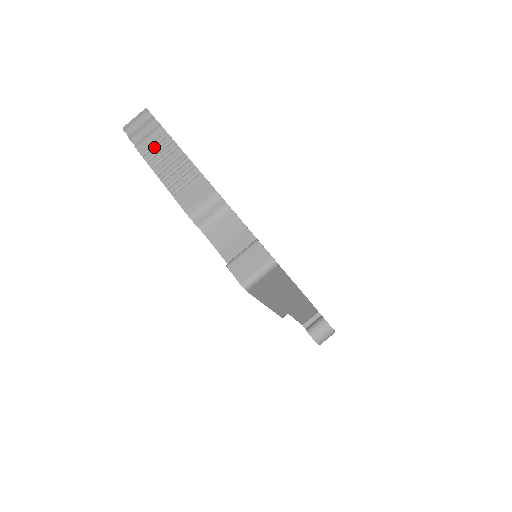
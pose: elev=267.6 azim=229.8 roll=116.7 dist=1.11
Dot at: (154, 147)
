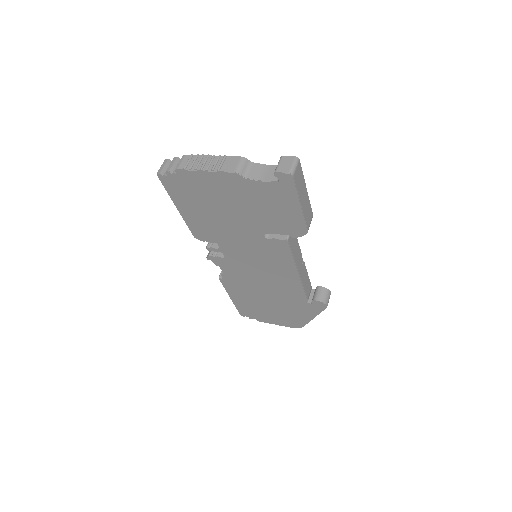
Dot at: (189, 163)
